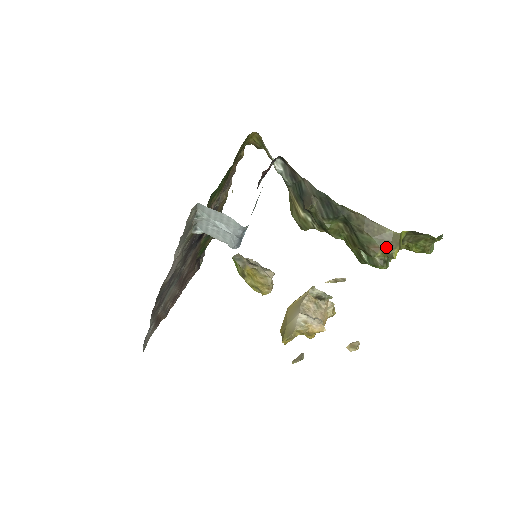
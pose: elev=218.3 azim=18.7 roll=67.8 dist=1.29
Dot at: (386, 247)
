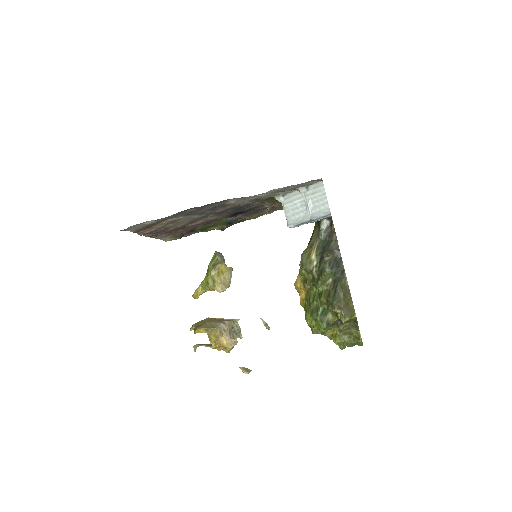
Dot at: (345, 311)
